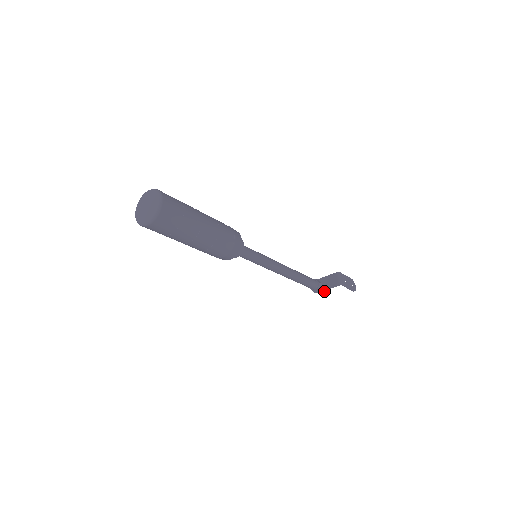
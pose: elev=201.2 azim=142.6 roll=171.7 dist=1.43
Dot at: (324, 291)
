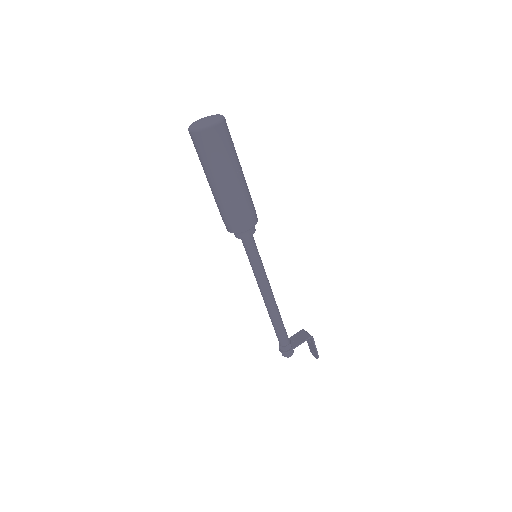
Dot at: (292, 354)
